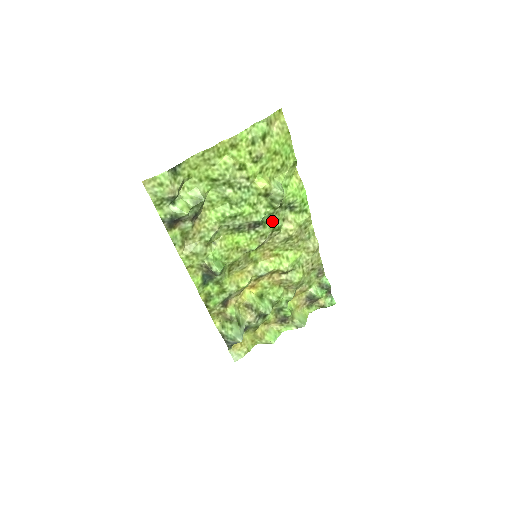
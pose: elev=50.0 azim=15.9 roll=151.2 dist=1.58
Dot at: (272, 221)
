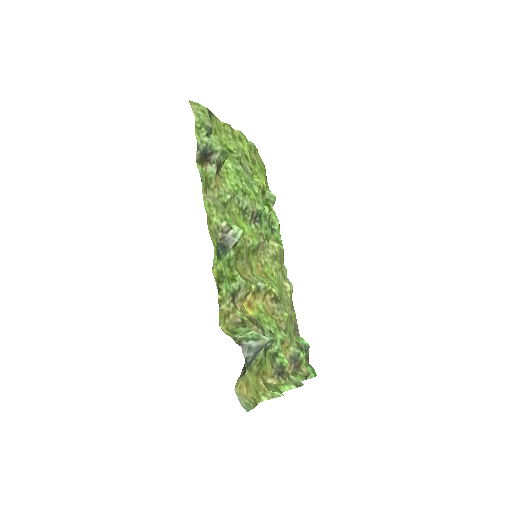
Dot at: (265, 225)
